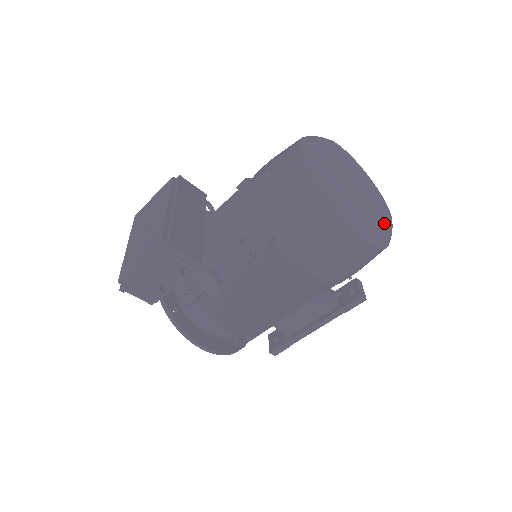
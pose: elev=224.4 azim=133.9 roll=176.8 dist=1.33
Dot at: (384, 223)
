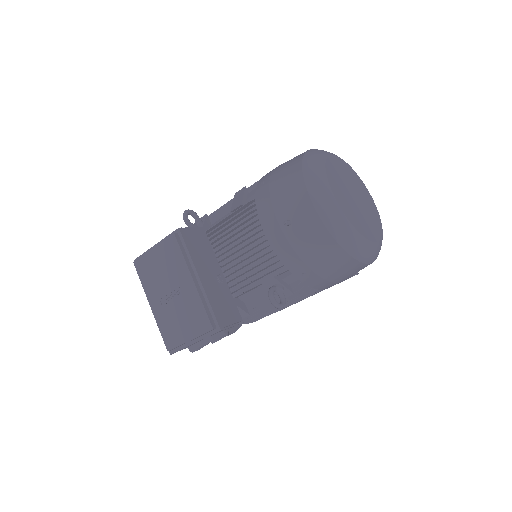
Dot at: (382, 236)
